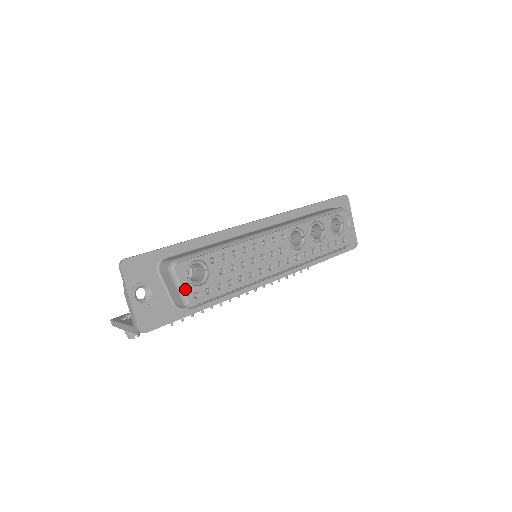
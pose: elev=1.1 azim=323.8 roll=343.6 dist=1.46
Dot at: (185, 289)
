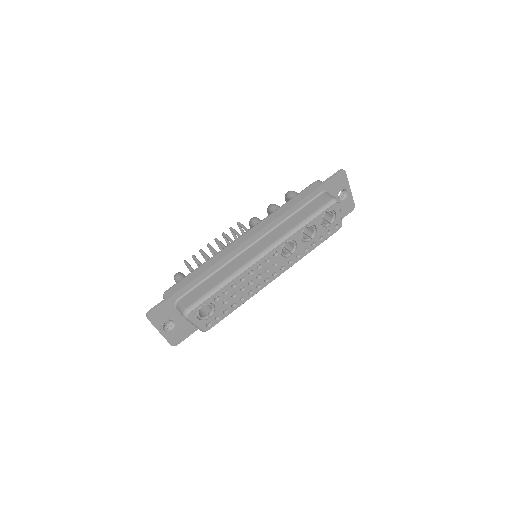
Dot at: (199, 325)
